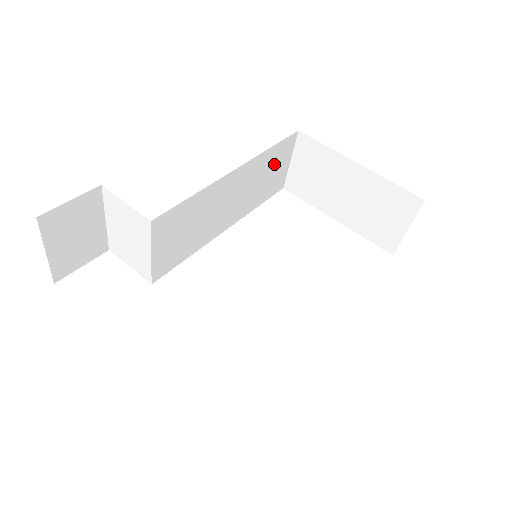
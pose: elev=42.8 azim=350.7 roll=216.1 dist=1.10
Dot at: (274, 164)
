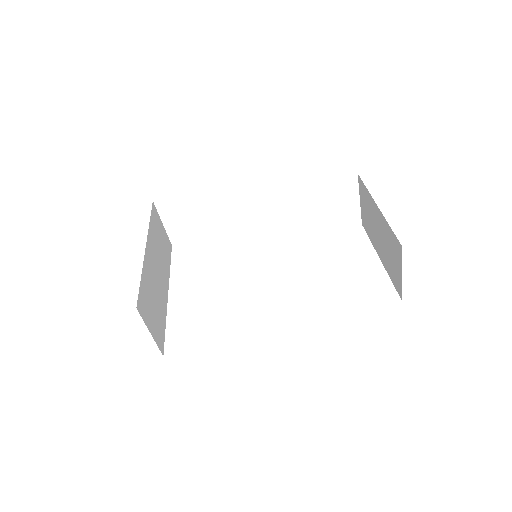
Dot at: (332, 199)
